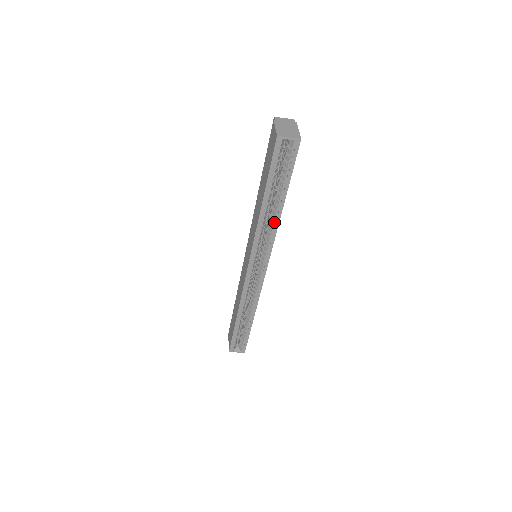
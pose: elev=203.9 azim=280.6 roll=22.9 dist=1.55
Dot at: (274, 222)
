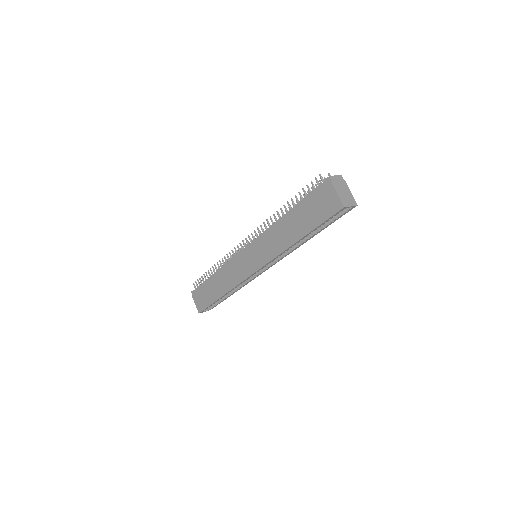
Dot at: (296, 245)
